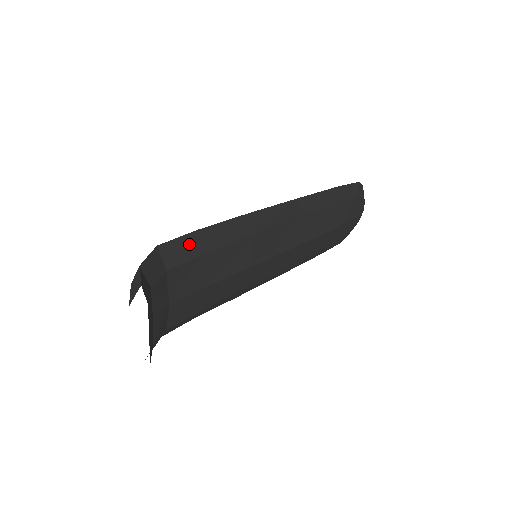
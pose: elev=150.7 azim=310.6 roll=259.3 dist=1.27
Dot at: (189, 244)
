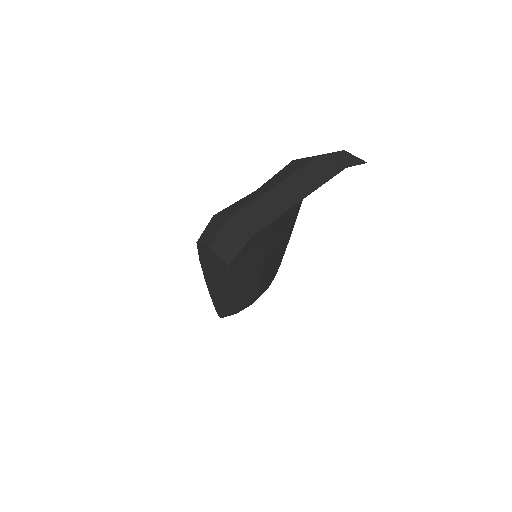
Dot at: occluded
